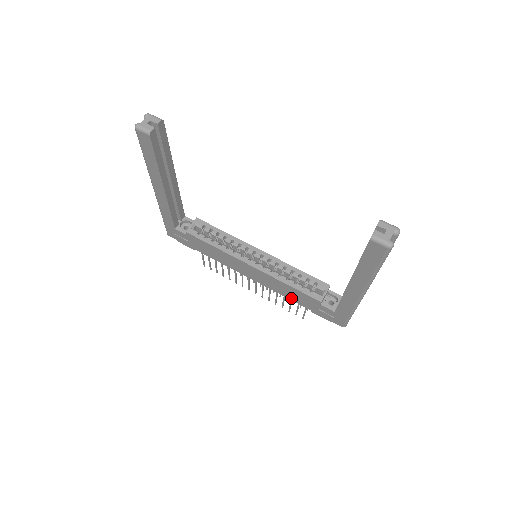
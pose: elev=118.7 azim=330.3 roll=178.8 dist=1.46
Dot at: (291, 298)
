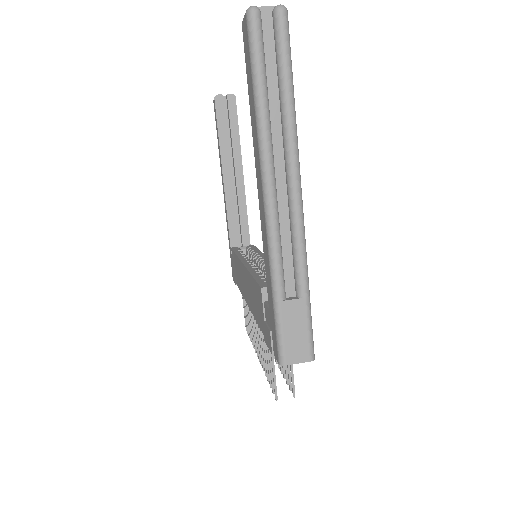
Dot at: (257, 317)
